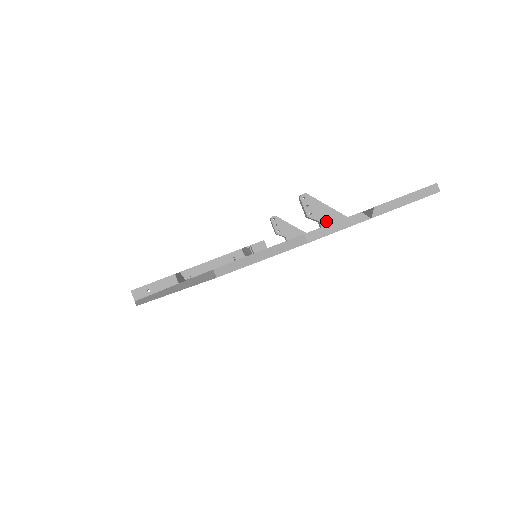
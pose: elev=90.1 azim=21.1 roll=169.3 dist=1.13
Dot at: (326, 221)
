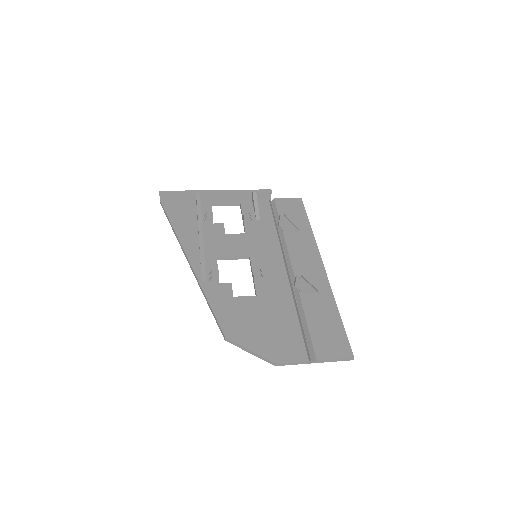
Dot at: (304, 291)
